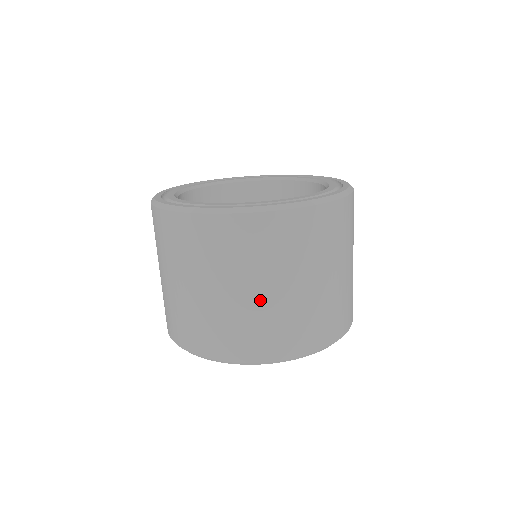
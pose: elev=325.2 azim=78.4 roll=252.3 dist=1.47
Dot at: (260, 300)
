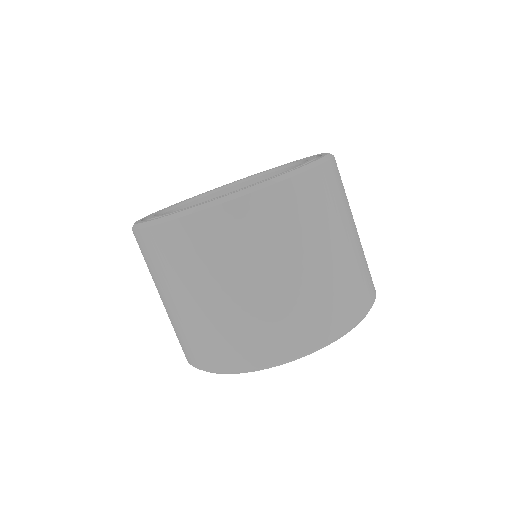
Dot at: (304, 276)
